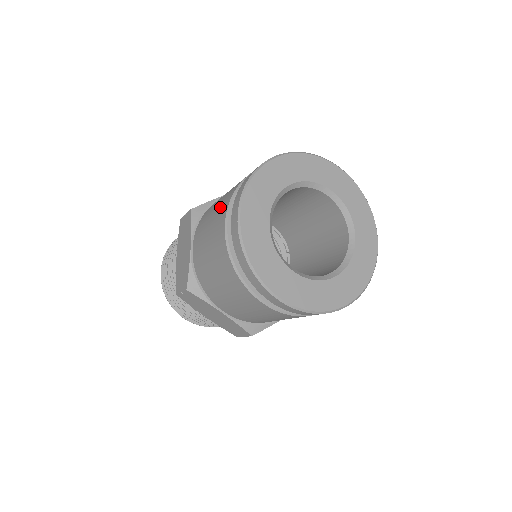
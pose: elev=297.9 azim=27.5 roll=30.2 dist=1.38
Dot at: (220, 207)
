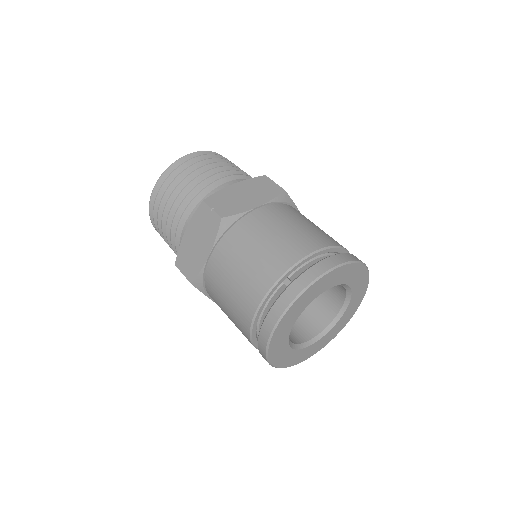
Dot at: (258, 271)
